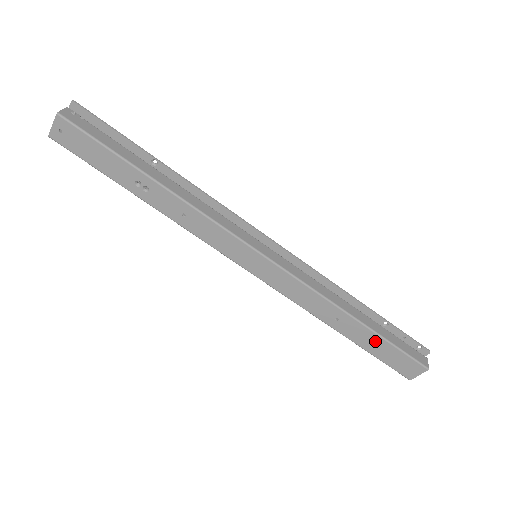
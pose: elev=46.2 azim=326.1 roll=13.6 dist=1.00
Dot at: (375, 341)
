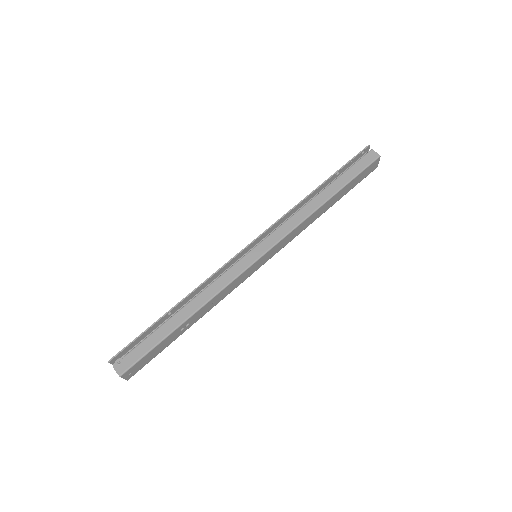
Dot at: (345, 189)
